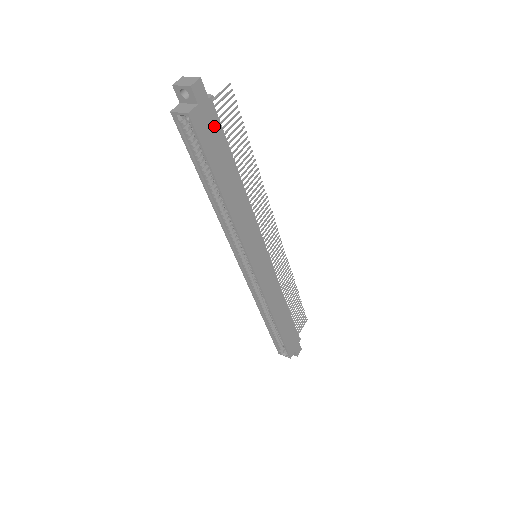
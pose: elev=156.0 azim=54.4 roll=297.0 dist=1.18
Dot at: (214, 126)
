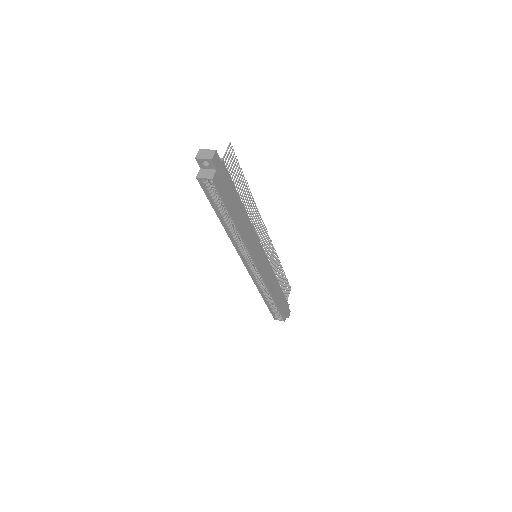
Dot at: (226, 179)
